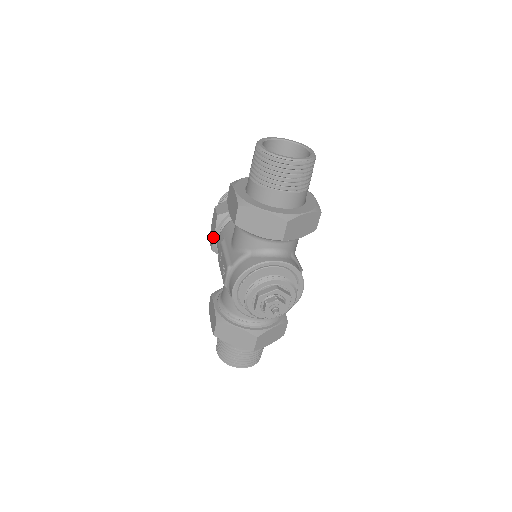
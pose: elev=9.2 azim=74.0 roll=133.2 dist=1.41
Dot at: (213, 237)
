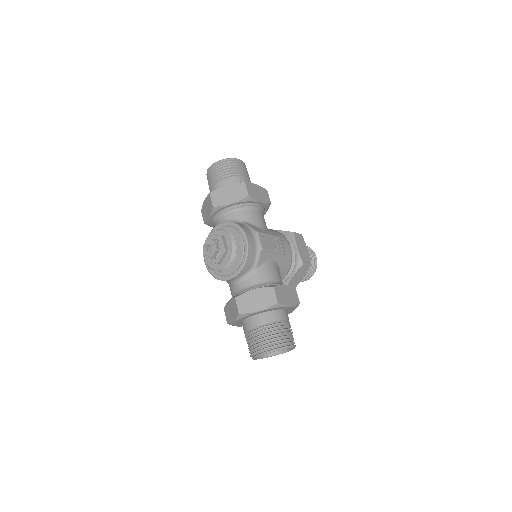
Dot at: occluded
